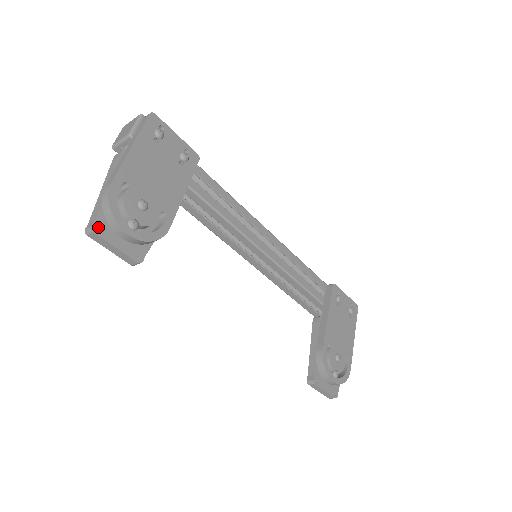
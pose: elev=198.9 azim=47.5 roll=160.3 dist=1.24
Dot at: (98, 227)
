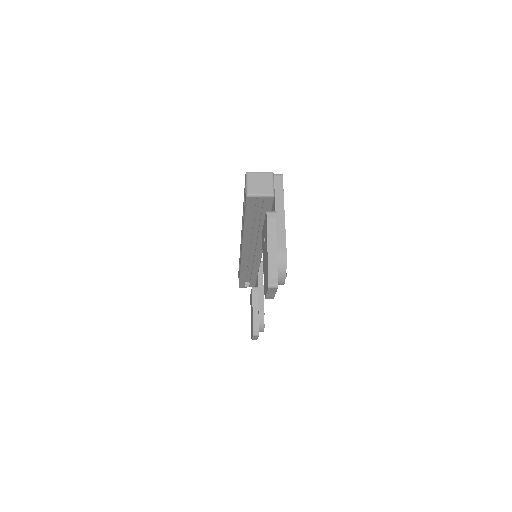
Dot at: (277, 283)
